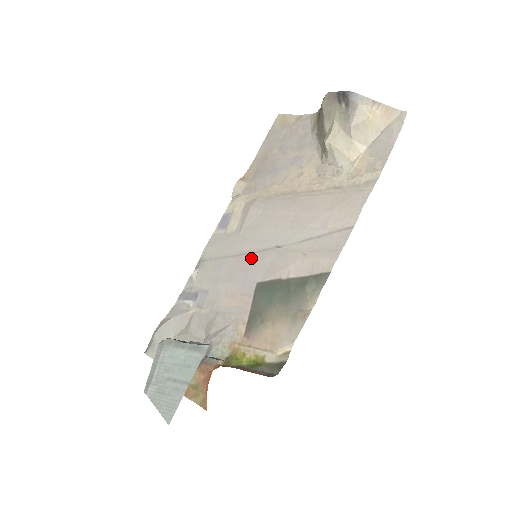
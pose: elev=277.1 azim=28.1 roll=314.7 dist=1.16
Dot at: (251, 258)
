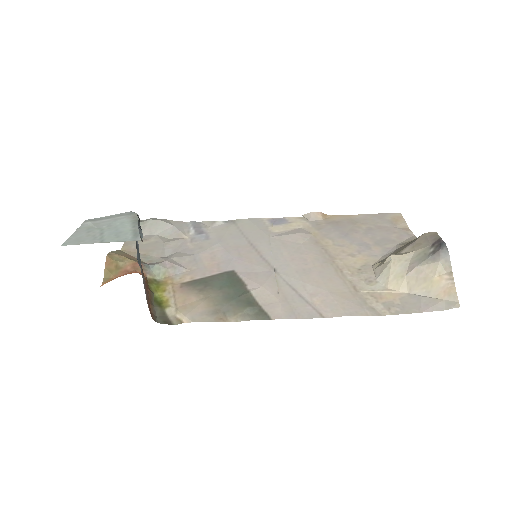
Dot at: (254, 255)
